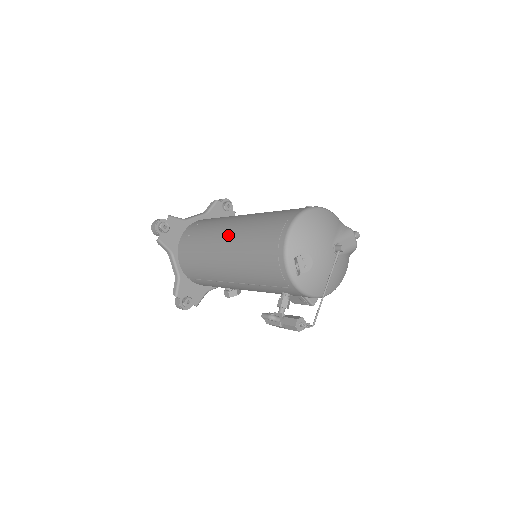
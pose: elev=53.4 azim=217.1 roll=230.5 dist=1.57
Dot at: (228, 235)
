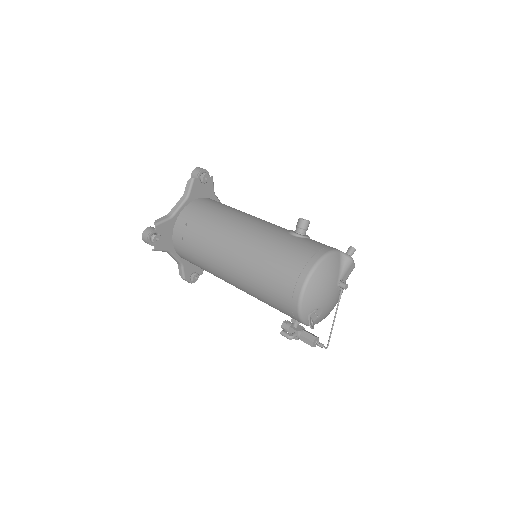
Dot at: (232, 266)
